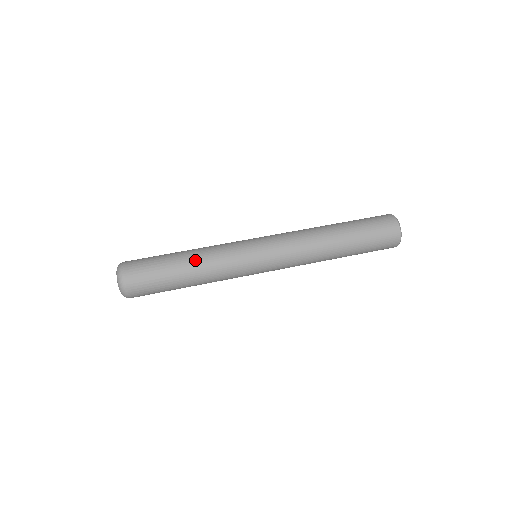
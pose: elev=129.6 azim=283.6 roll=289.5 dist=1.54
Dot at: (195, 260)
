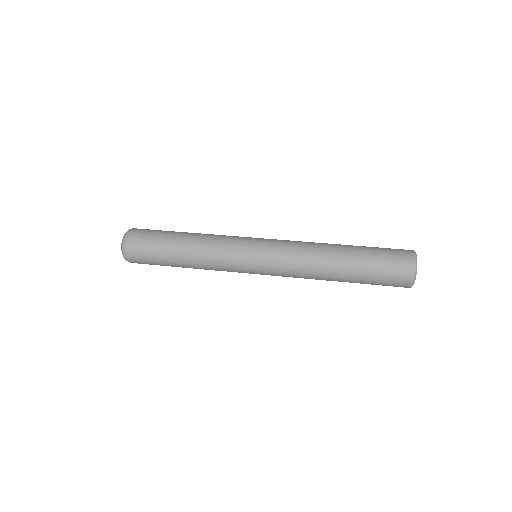
Dot at: (191, 252)
